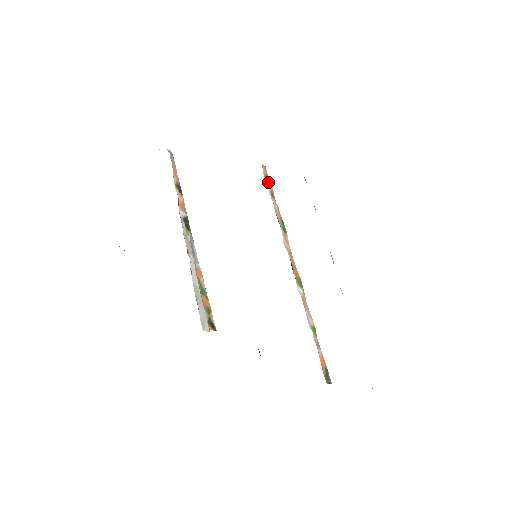
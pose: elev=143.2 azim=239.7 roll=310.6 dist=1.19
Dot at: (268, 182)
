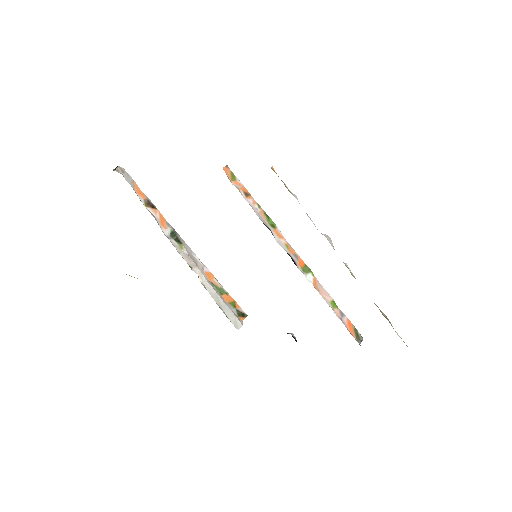
Dot at: (237, 182)
